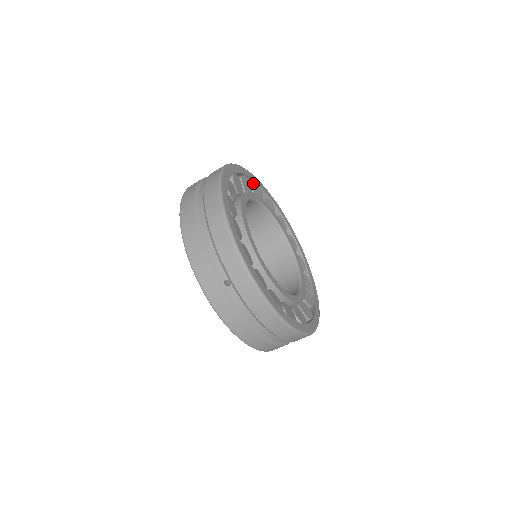
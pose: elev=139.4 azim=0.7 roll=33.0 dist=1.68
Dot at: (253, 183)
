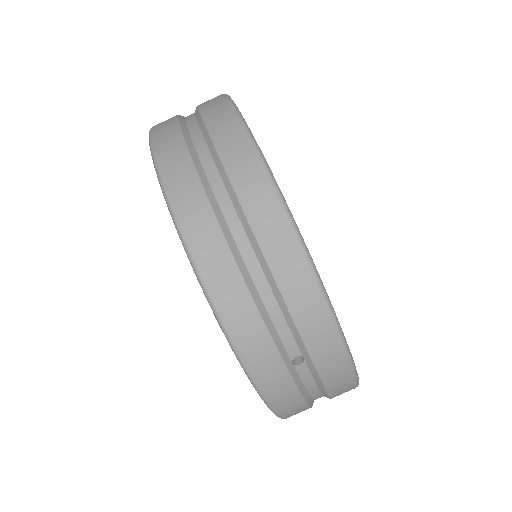
Dot at: occluded
